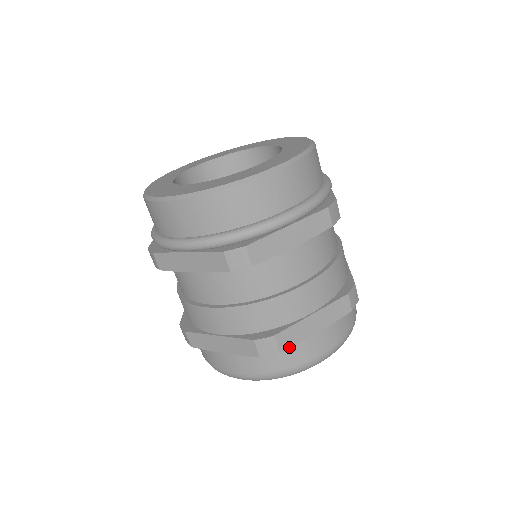
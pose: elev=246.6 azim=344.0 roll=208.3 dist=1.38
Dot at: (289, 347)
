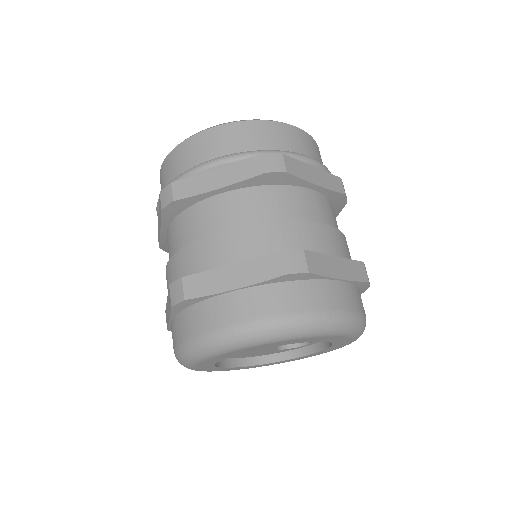
Dot at: (317, 274)
